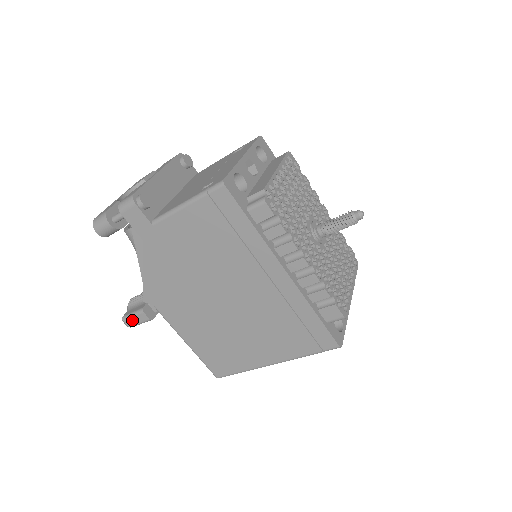
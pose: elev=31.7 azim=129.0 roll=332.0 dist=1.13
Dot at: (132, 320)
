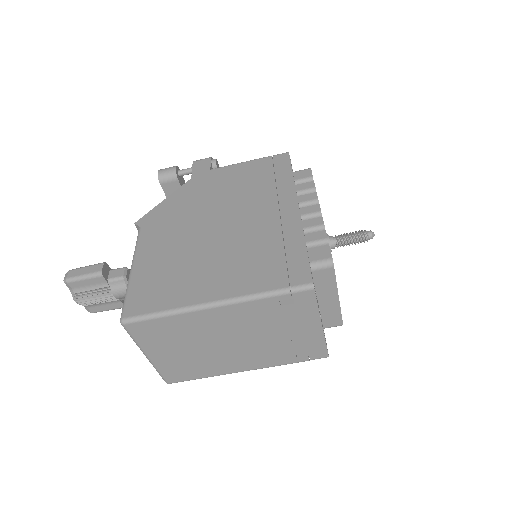
Dot at: (80, 271)
